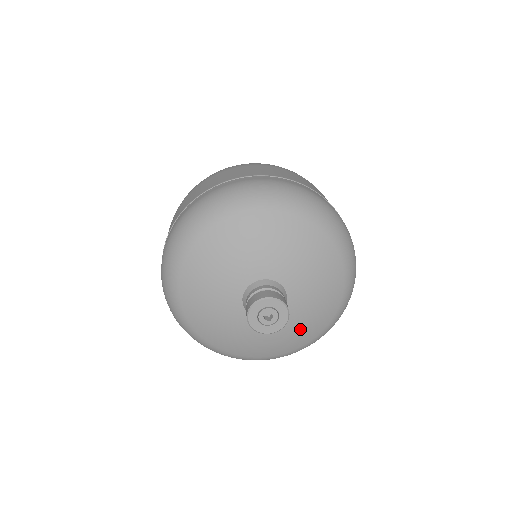
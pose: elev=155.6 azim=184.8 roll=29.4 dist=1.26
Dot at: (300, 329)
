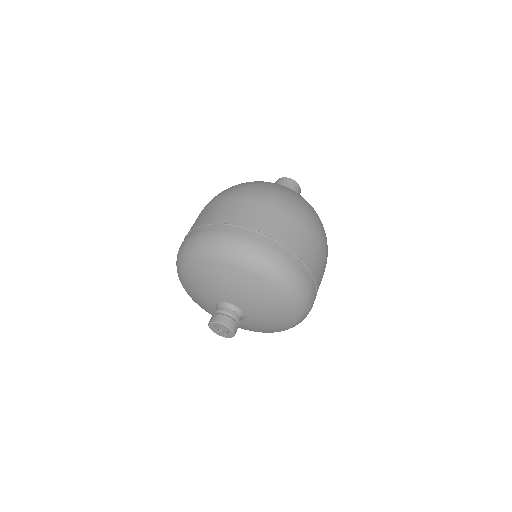
Dot at: (246, 328)
